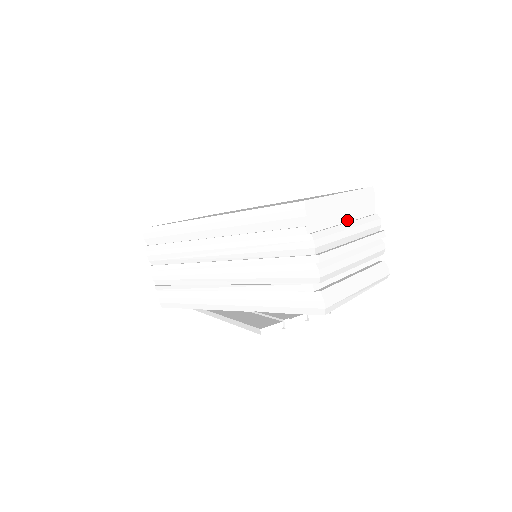
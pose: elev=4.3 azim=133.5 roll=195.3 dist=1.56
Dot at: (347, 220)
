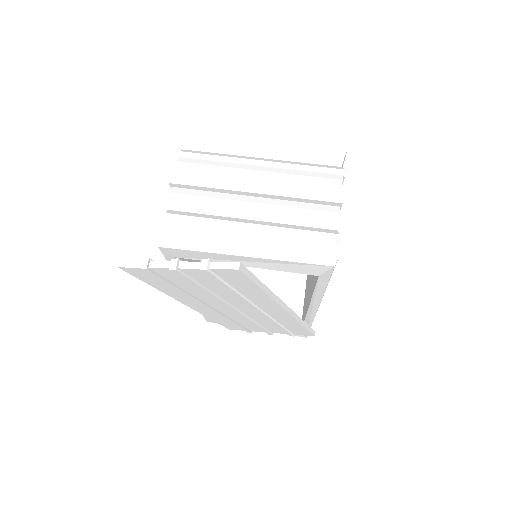
Dot at: (267, 167)
